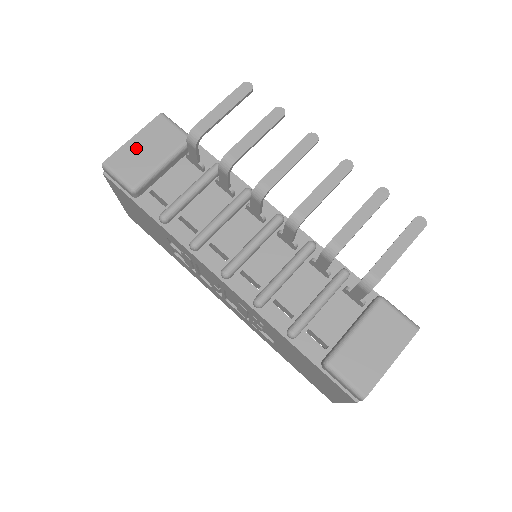
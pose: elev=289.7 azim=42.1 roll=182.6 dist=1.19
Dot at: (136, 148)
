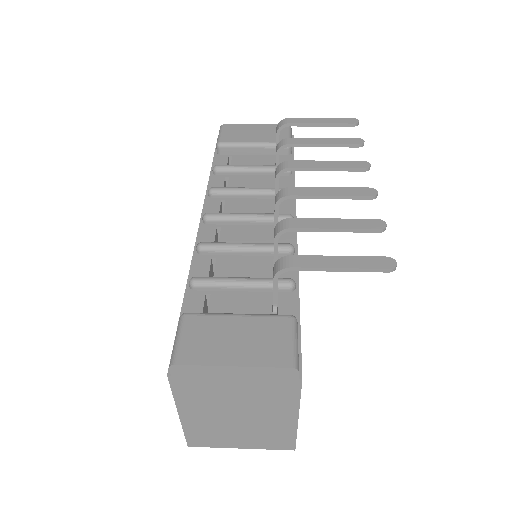
Dot at: (250, 129)
